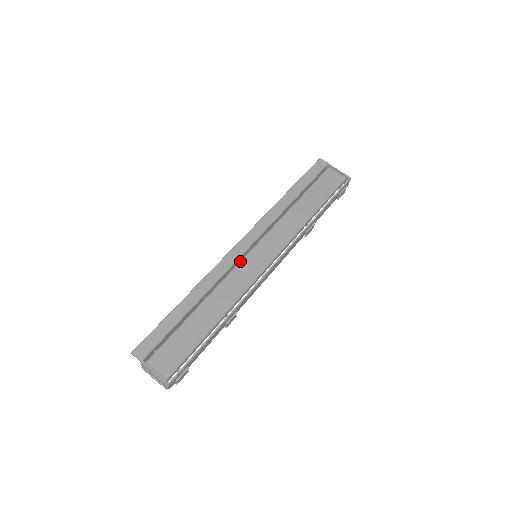
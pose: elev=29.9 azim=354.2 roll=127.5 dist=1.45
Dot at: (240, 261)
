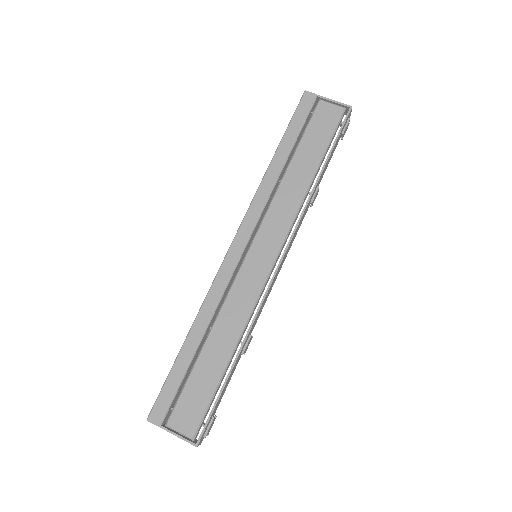
Dot at: (238, 271)
